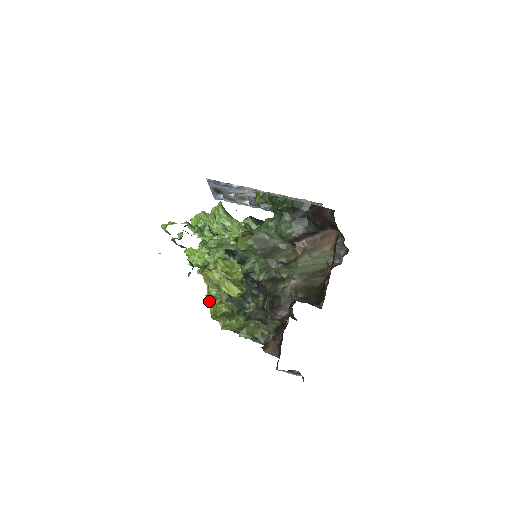
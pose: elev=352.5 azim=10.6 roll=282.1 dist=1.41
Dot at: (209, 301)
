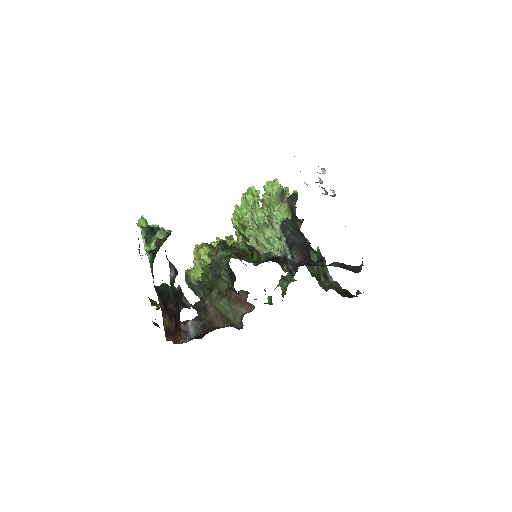
Dot at: occluded
